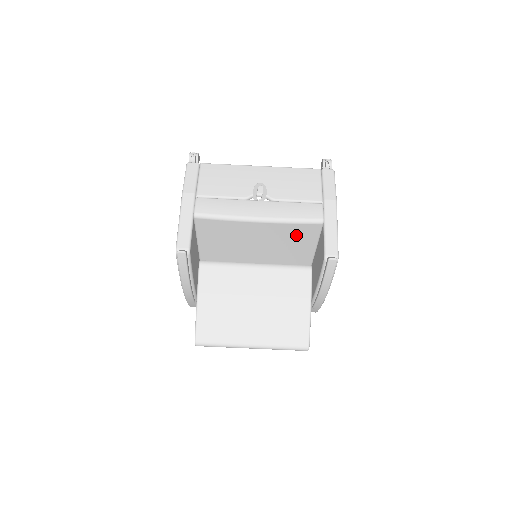
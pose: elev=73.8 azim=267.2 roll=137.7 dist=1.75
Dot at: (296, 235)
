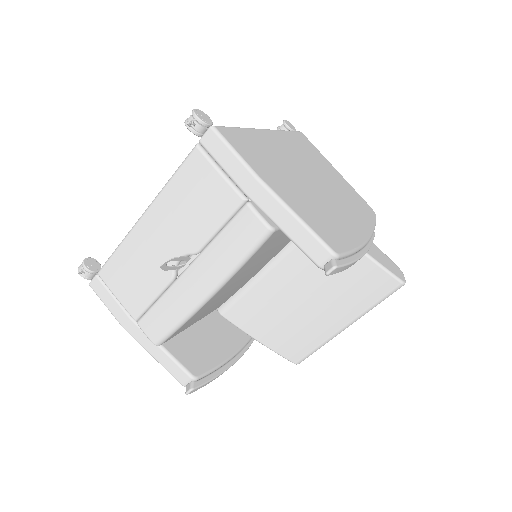
Dot at: (264, 251)
